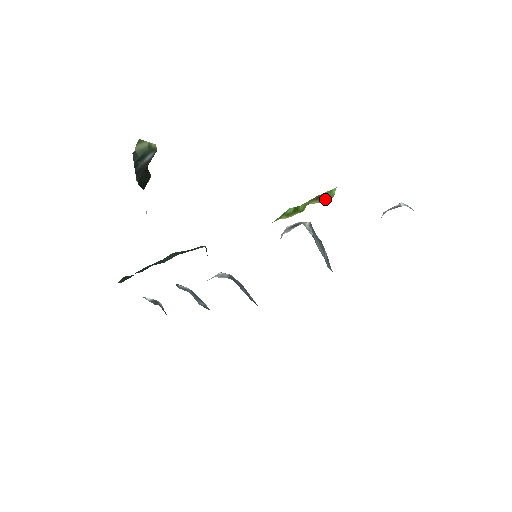
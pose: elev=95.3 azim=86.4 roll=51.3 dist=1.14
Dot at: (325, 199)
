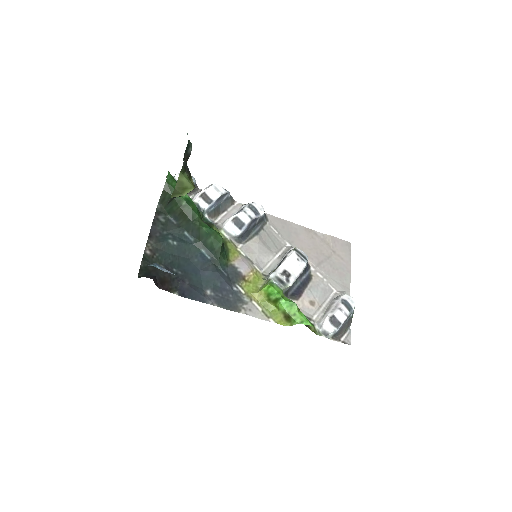
Dot at: (286, 323)
